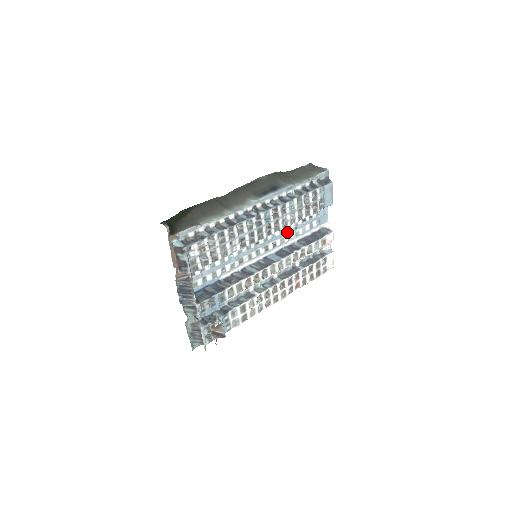
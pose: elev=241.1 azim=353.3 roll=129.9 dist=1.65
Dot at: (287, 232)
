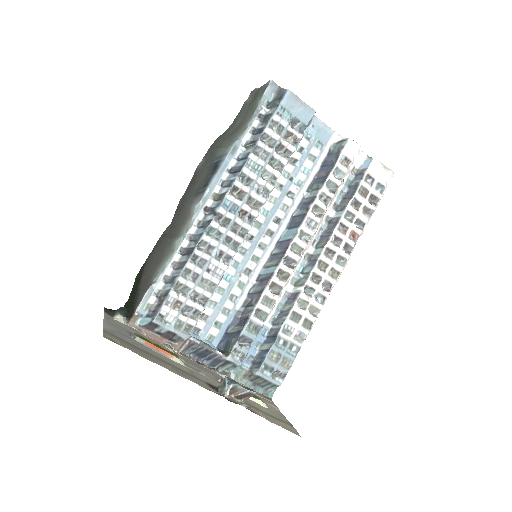
Dot at: (282, 194)
